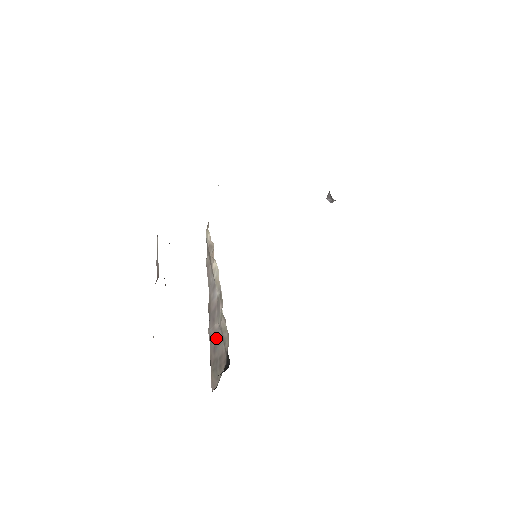
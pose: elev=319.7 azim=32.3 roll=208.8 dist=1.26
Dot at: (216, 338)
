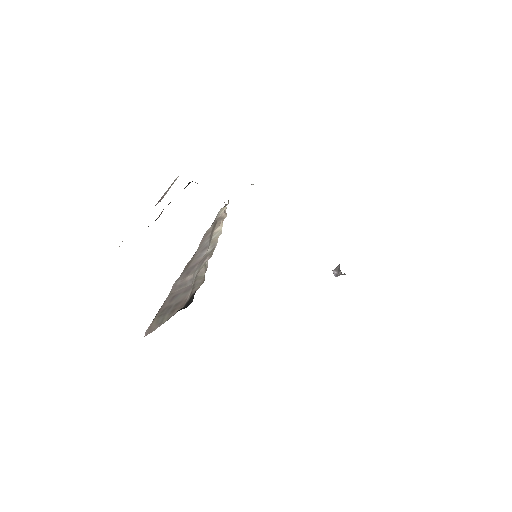
Dot at: (181, 289)
